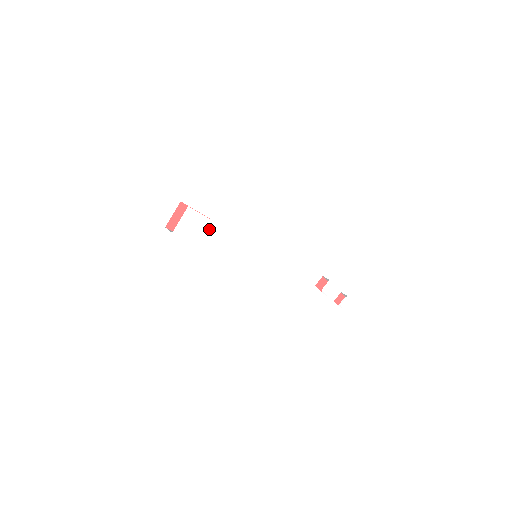
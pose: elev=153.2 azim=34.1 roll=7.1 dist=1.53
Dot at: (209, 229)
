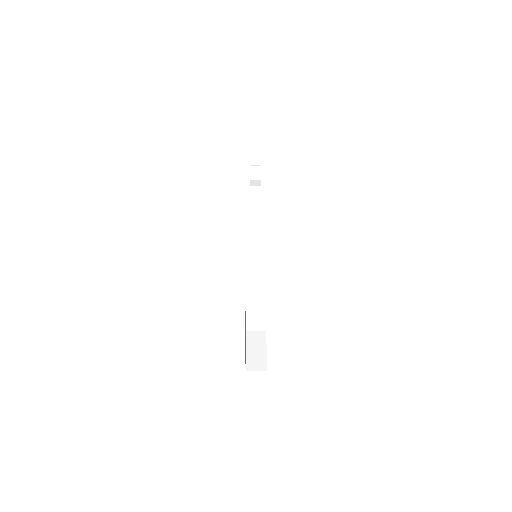
Dot at: occluded
